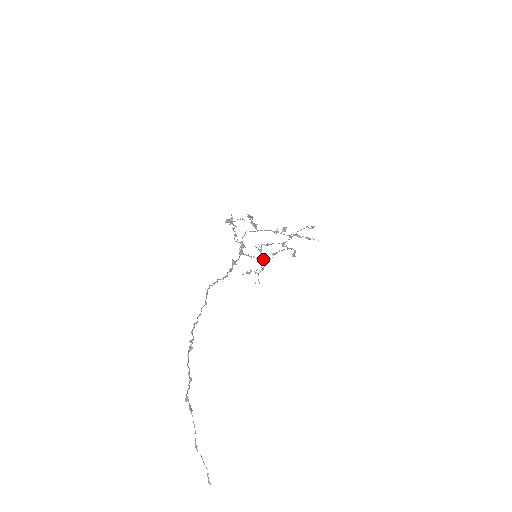
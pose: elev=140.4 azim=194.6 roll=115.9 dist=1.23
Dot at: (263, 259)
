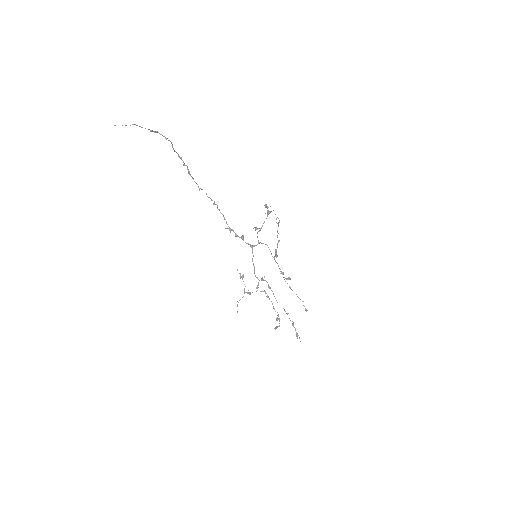
Dot at: (257, 286)
